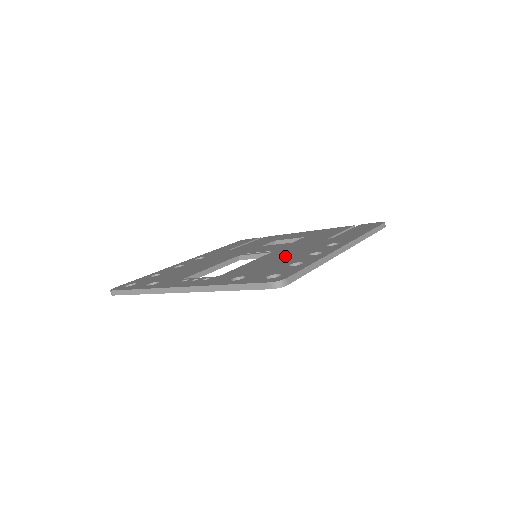
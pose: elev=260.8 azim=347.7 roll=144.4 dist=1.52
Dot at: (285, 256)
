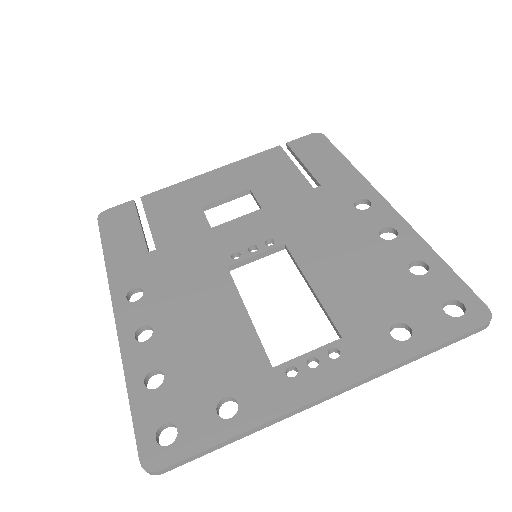
Dot at: (346, 251)
